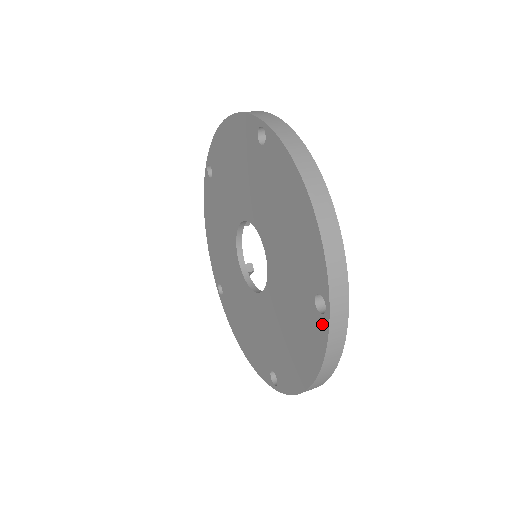
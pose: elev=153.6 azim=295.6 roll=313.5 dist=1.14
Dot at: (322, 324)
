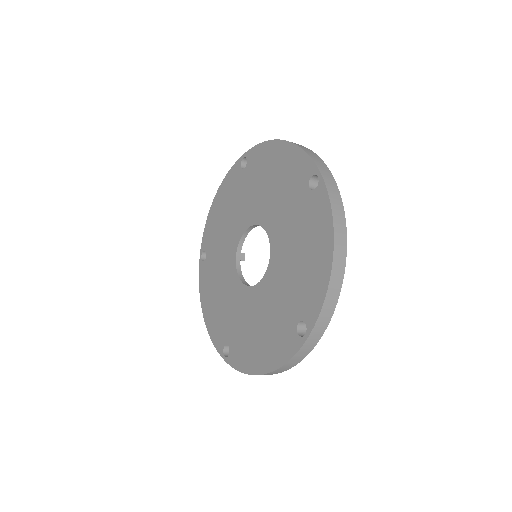
Dot at: (320, 192)
